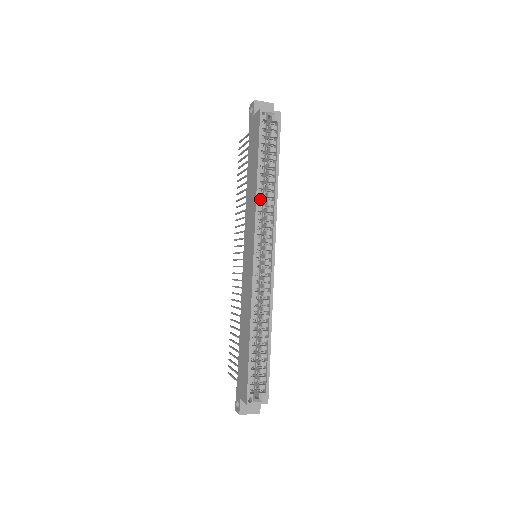
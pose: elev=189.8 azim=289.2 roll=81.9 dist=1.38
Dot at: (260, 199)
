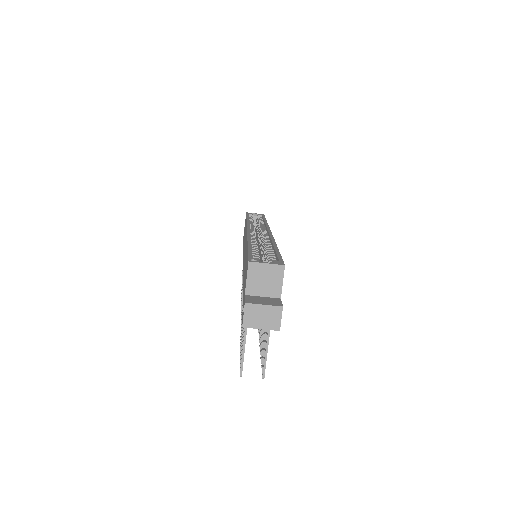
Dot at: occluded
